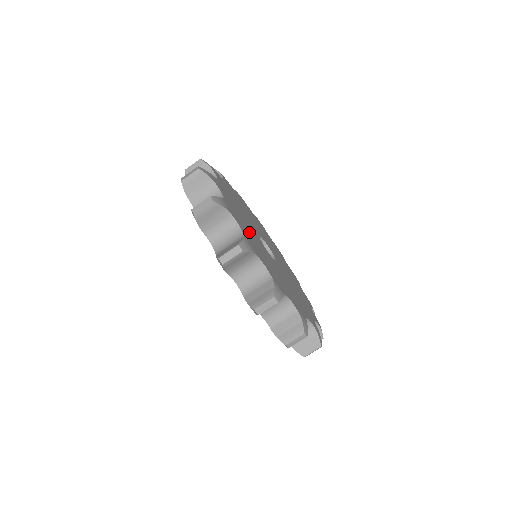
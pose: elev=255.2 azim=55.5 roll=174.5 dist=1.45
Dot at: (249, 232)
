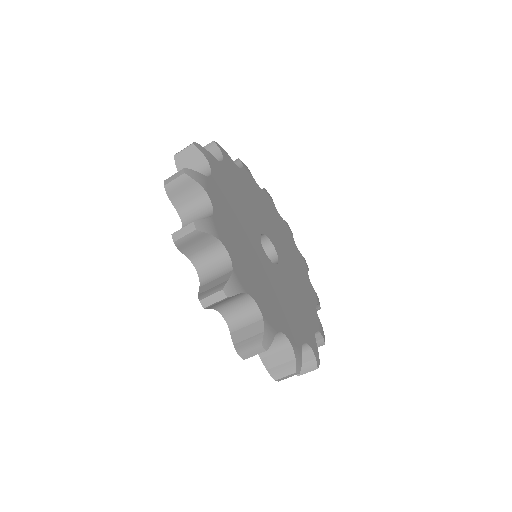
Dot at: (244, 248)
